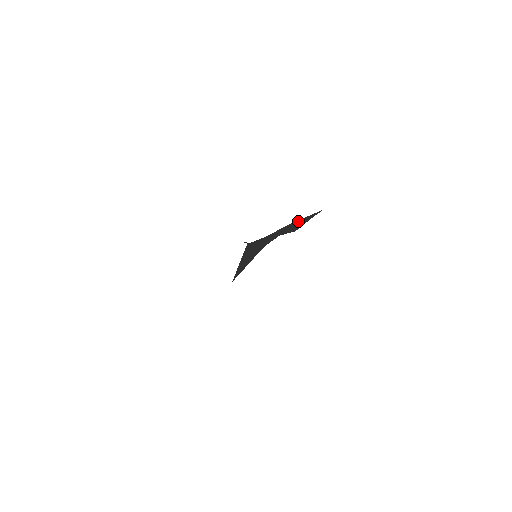
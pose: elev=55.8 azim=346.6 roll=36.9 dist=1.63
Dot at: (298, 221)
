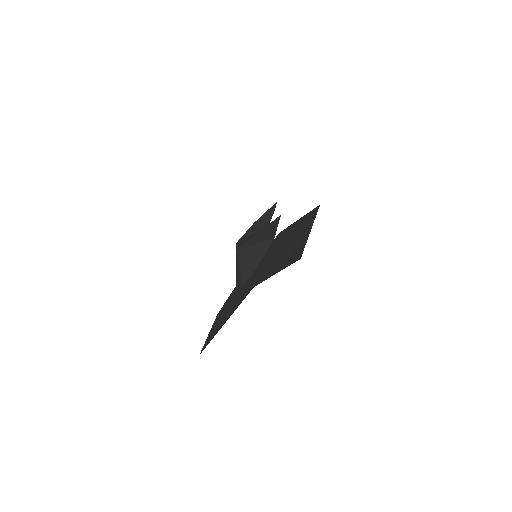
Dot at: (261, 218)
